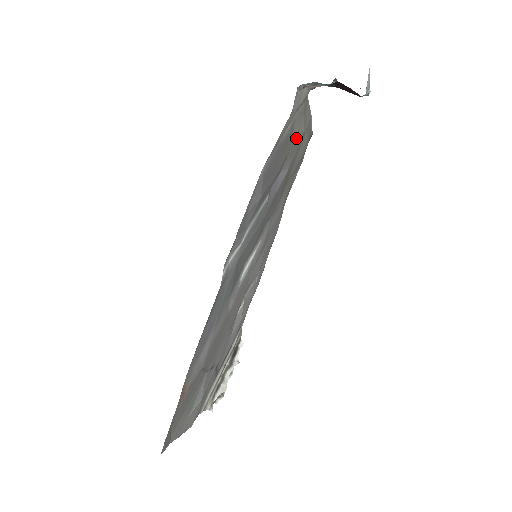
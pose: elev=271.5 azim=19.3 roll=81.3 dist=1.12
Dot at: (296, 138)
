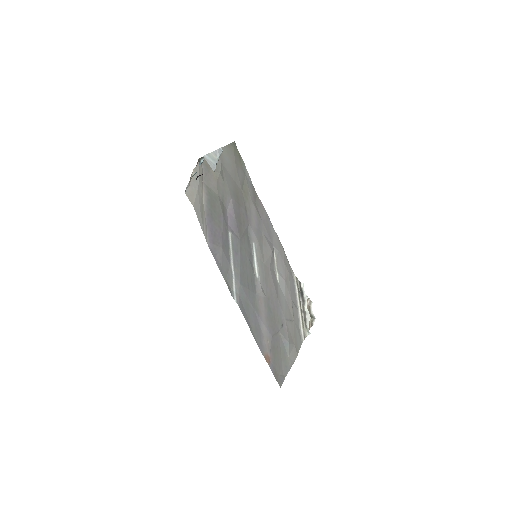
Dot at: (217, 186)
